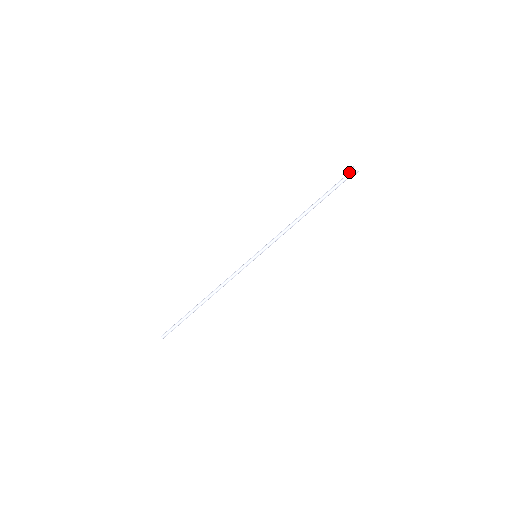
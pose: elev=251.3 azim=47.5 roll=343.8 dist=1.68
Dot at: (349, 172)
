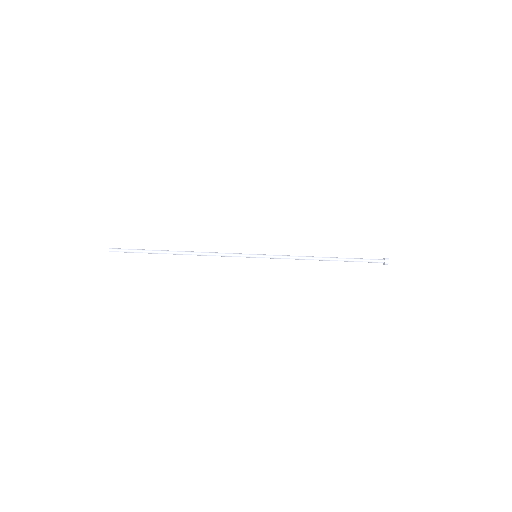
Dot at: (382, 260)
